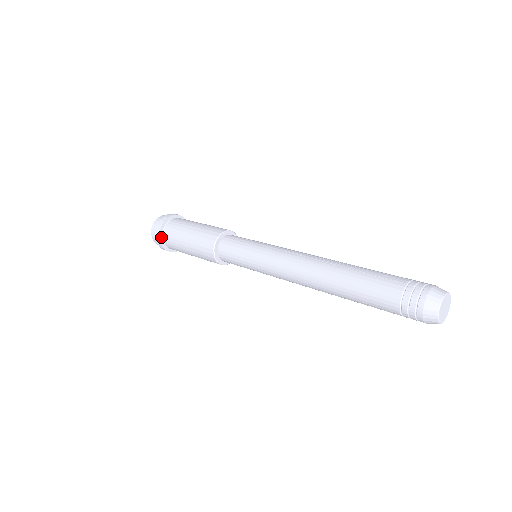
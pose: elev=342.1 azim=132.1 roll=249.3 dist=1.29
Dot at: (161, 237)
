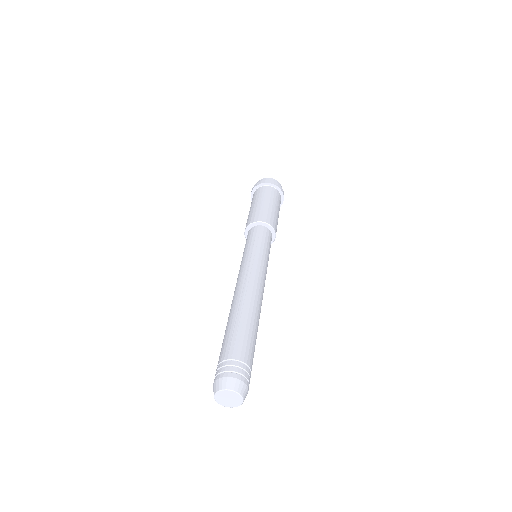
Dot at: occluded
